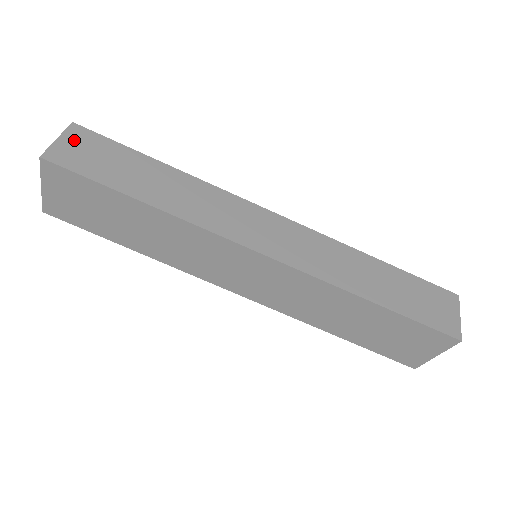
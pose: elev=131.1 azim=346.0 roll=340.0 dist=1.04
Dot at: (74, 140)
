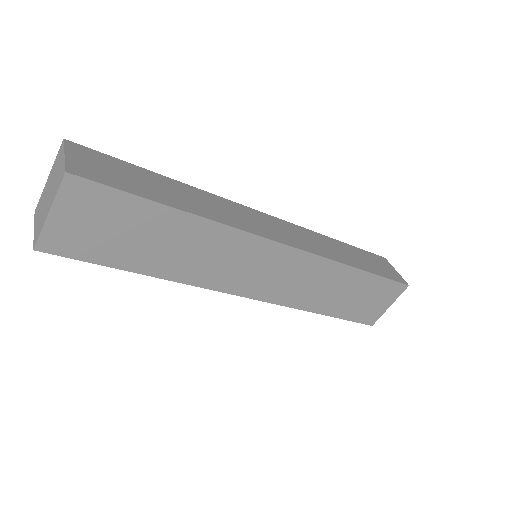
Dot at: (81, 156)
